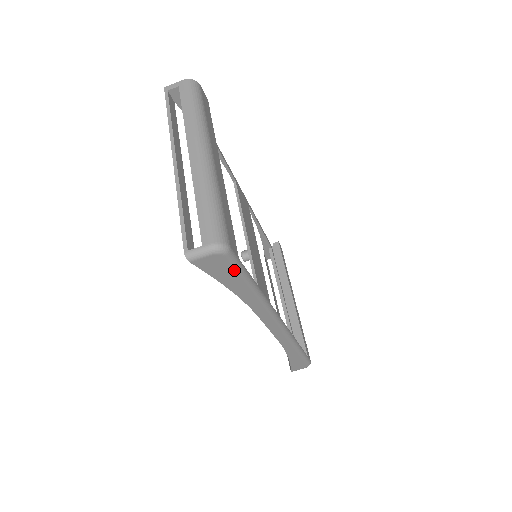
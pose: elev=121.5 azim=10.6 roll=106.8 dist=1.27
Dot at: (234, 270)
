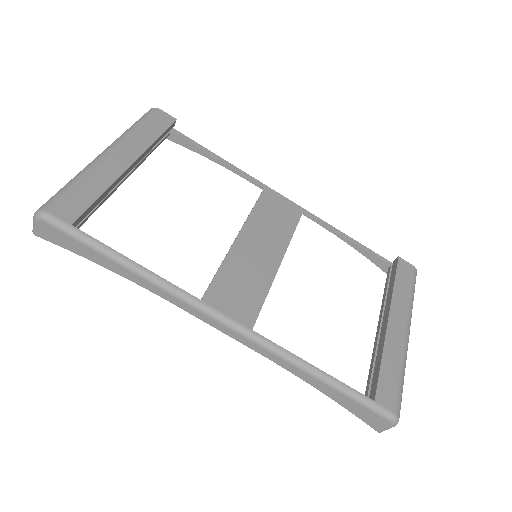
Dot at: (71, 237)
